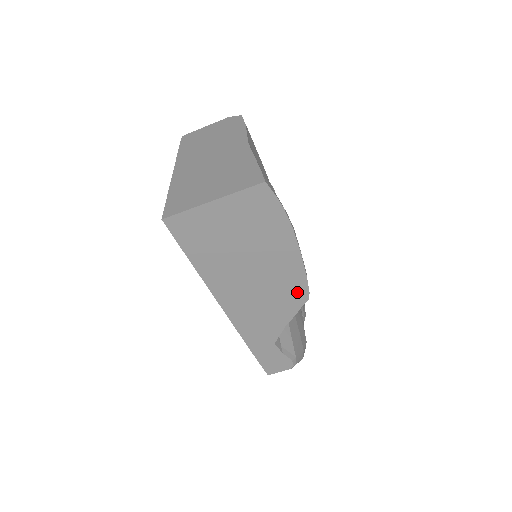
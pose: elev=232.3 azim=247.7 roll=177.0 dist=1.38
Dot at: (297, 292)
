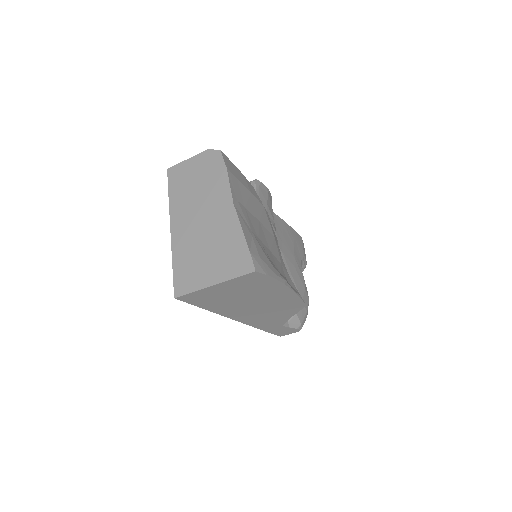
Dot at: (295, 306)
